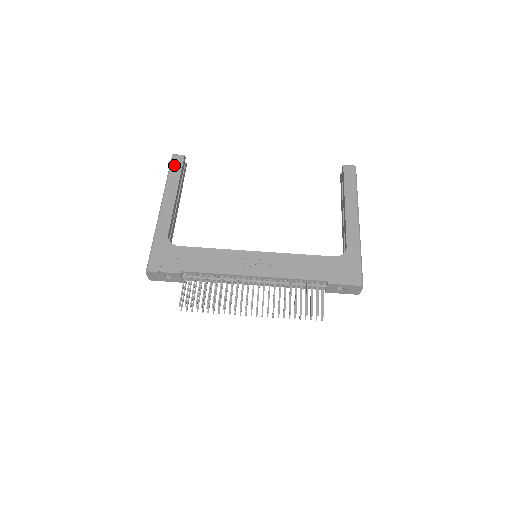
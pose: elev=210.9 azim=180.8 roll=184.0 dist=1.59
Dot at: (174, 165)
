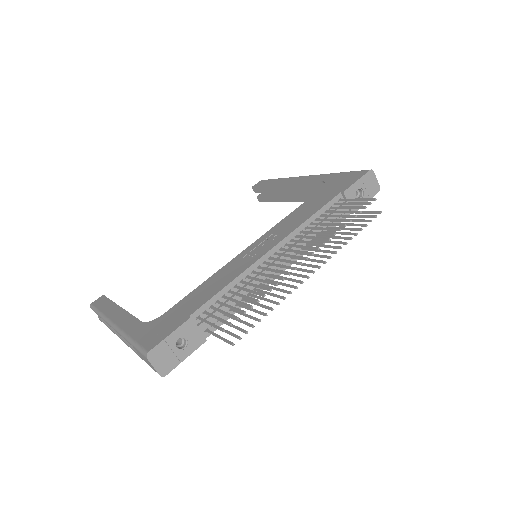
Dot at: (98, 304)
